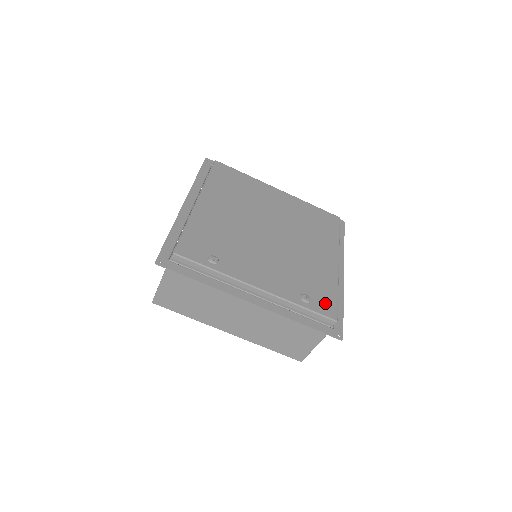
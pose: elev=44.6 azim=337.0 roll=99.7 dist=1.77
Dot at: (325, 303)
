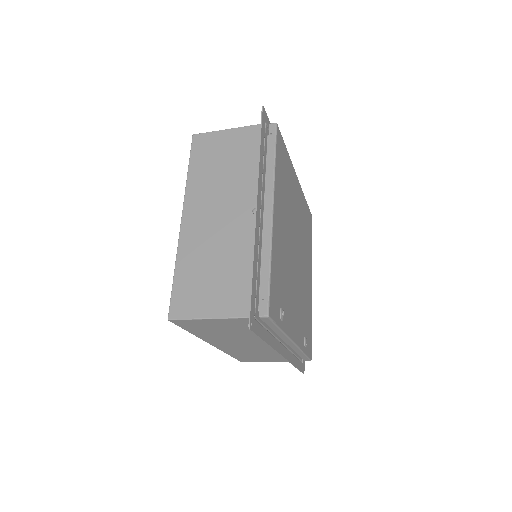
Dot at: (309, 342)
